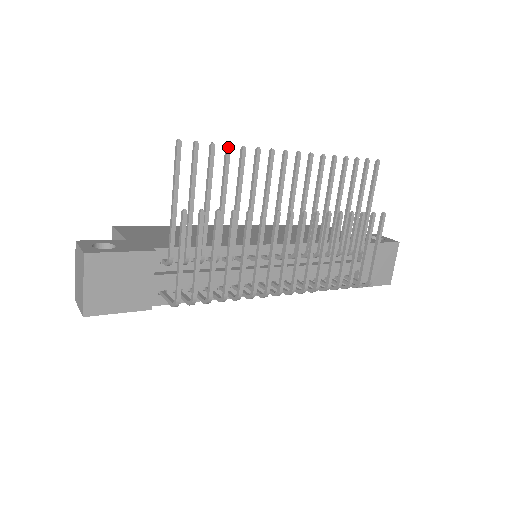
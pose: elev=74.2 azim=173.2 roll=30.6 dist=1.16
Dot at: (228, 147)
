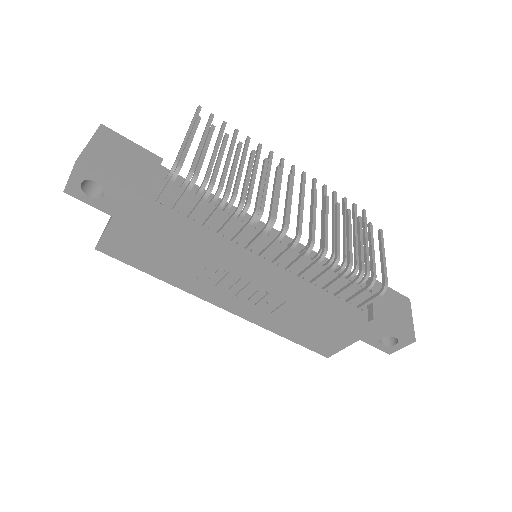
Dot at: (236, 129)
